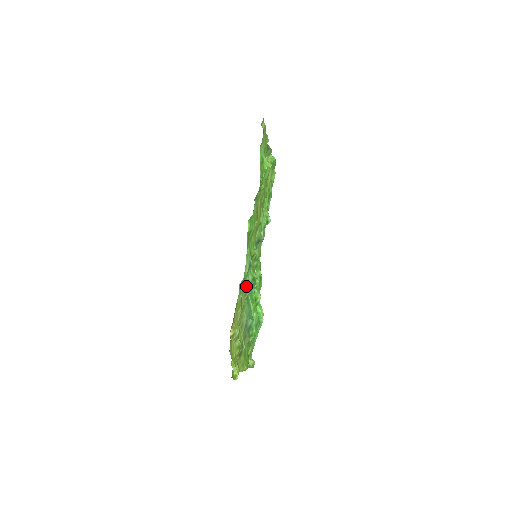
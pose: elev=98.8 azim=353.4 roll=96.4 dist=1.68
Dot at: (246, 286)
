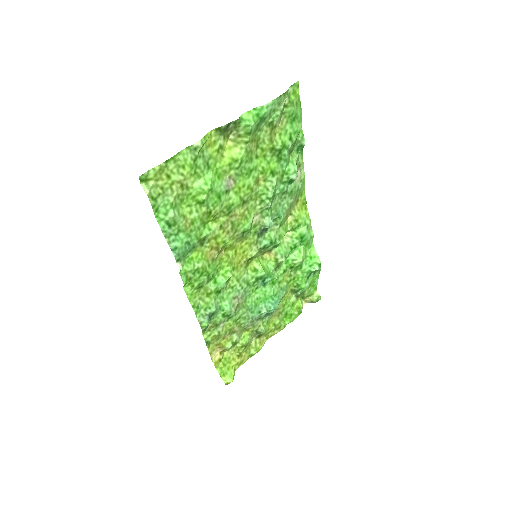
Dot at: (224, 317)
